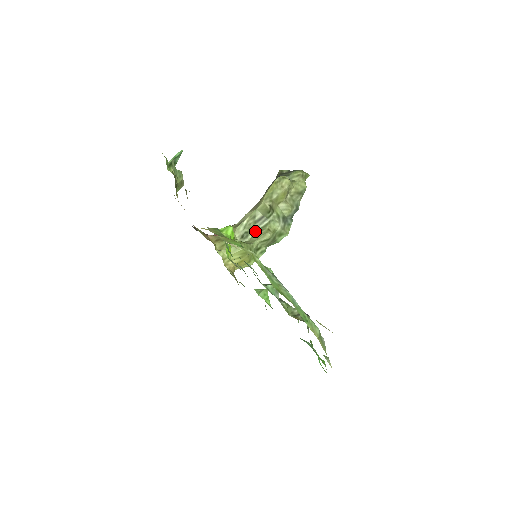
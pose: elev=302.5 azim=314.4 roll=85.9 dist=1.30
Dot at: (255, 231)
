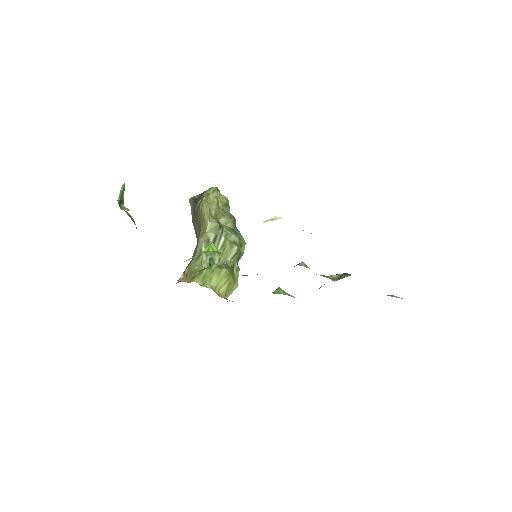
Dot at: (217, 254)
